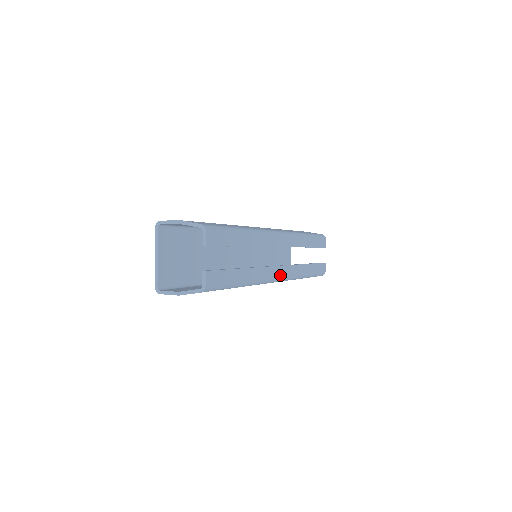
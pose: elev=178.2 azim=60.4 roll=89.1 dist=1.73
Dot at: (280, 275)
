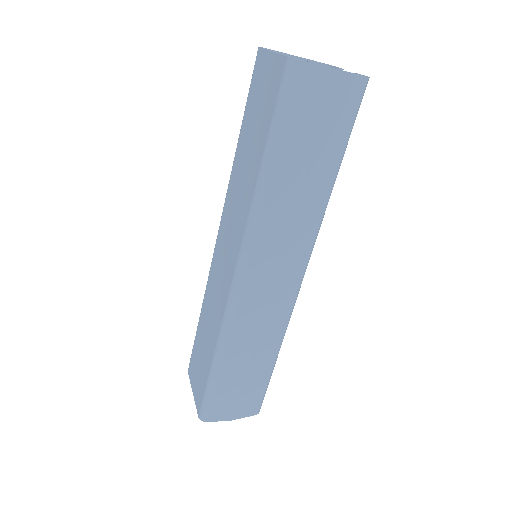
Dot at: occluded
